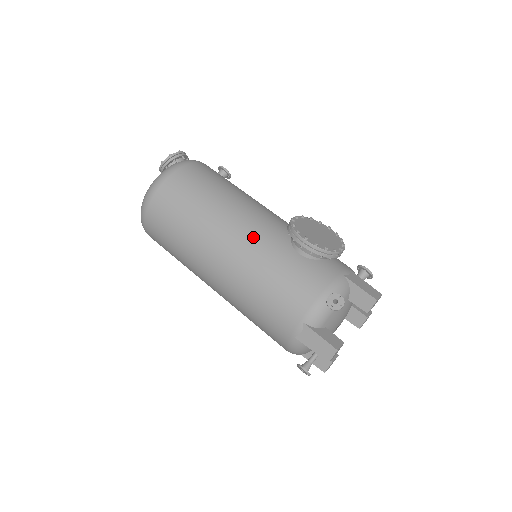
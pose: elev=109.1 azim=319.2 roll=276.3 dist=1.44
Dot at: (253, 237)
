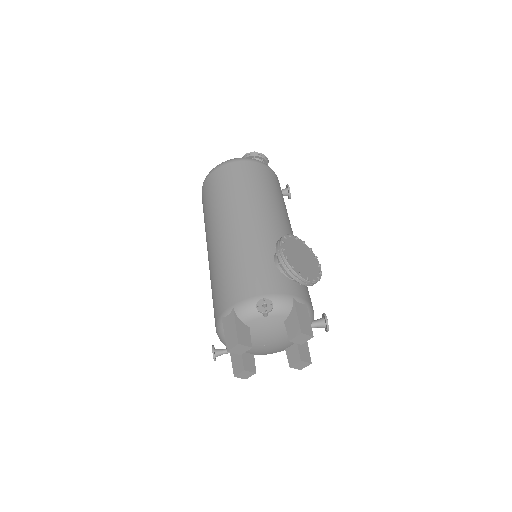
Dot at: (253, 229)
